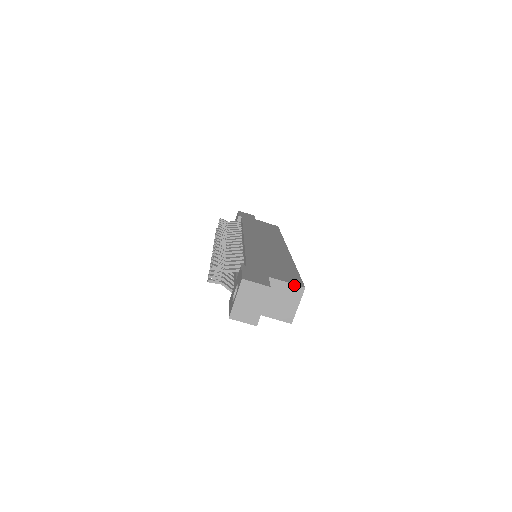
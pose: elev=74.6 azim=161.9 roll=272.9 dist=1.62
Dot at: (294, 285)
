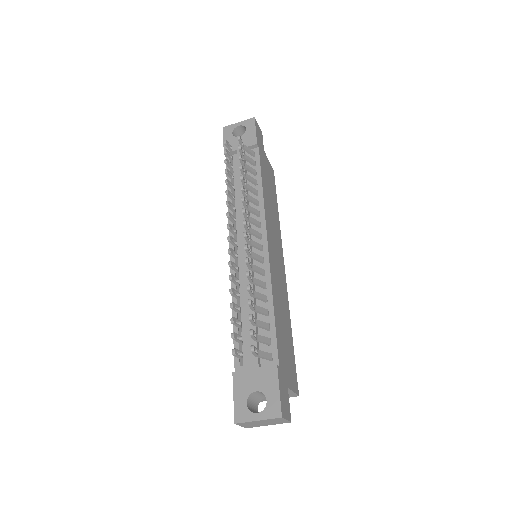
Dot at: (295, 394)
